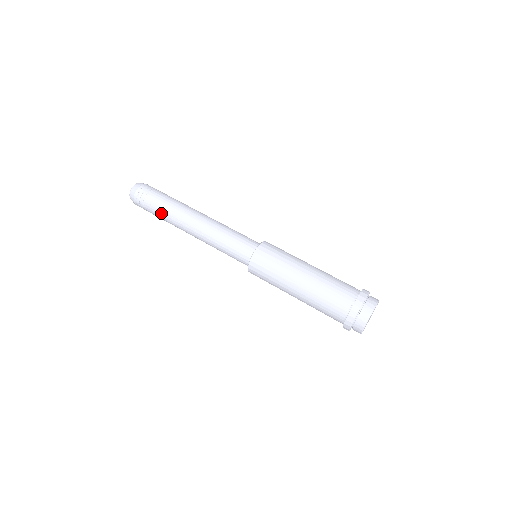
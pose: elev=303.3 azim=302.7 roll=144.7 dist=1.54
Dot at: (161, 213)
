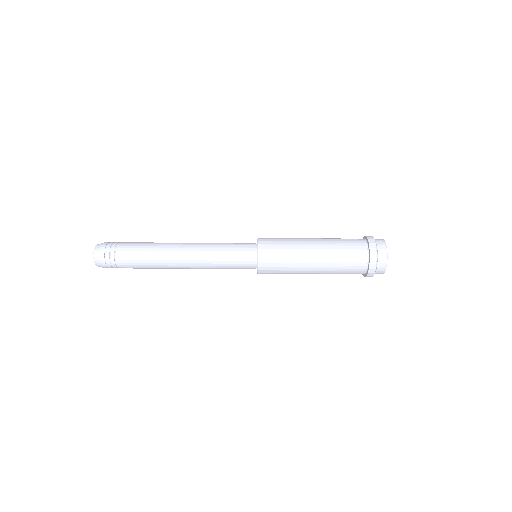
Dot at: (140, 257)
